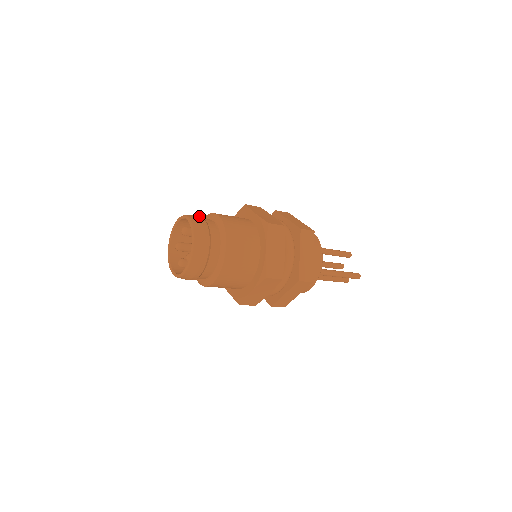
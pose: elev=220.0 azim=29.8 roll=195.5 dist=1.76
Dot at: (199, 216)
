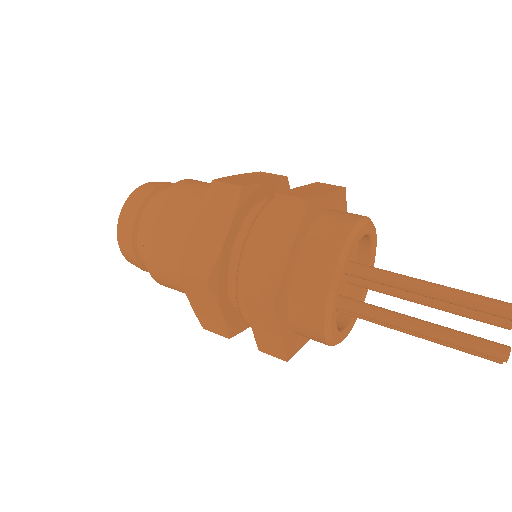
Dot at: occluded
